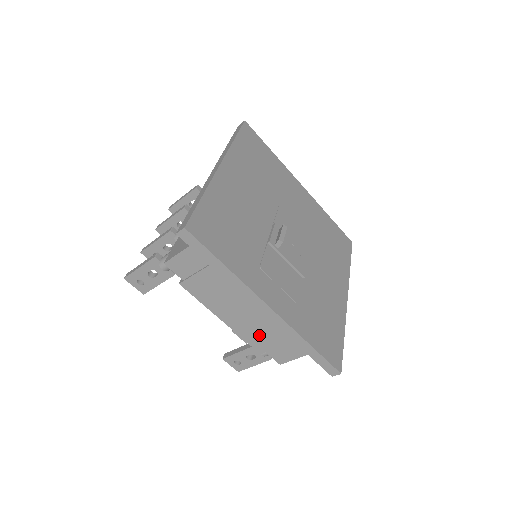
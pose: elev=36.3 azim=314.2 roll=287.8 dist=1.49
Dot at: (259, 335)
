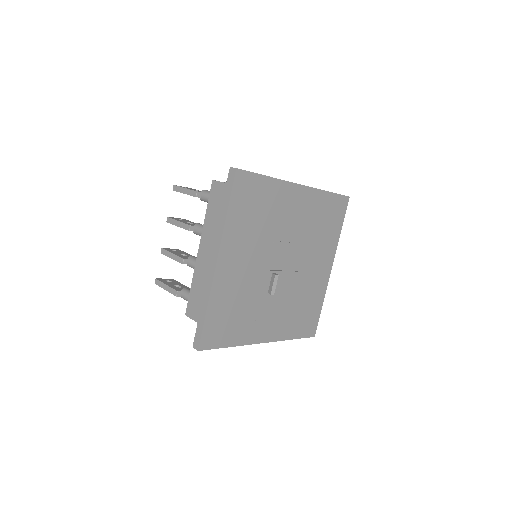
Dot at: occluded
